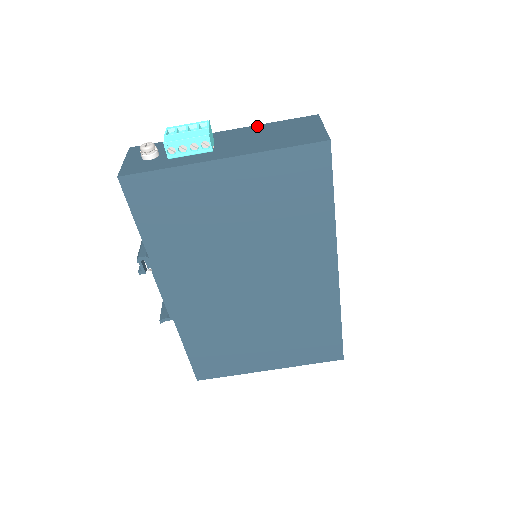
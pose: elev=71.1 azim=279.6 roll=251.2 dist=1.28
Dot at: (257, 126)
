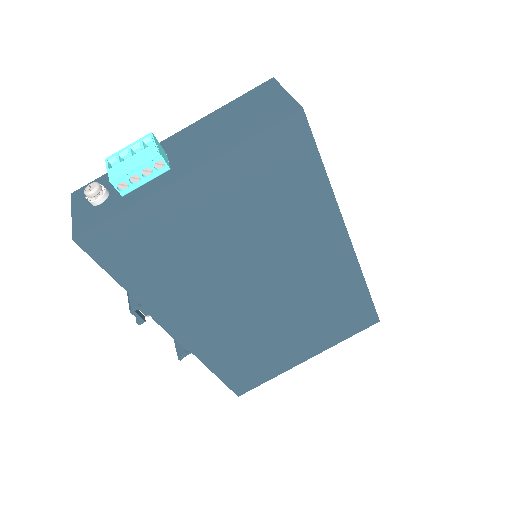
Dot at: (208, 117)
